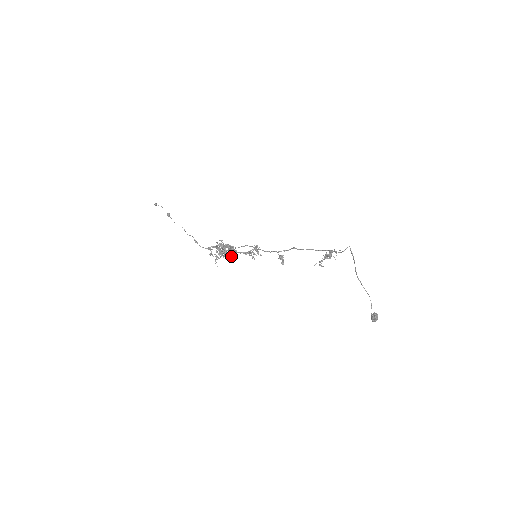
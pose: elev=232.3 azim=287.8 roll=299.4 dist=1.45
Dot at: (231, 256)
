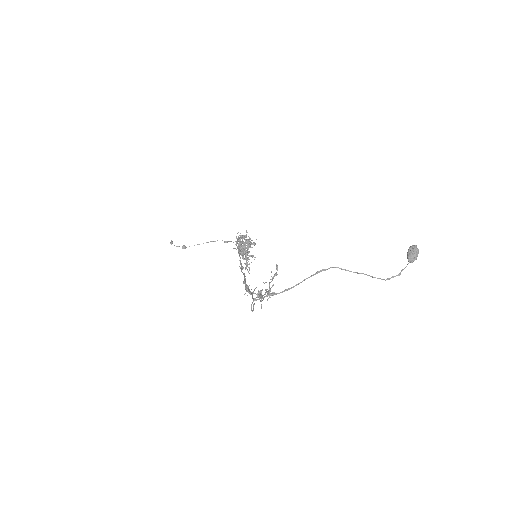
Dot at: occluded
